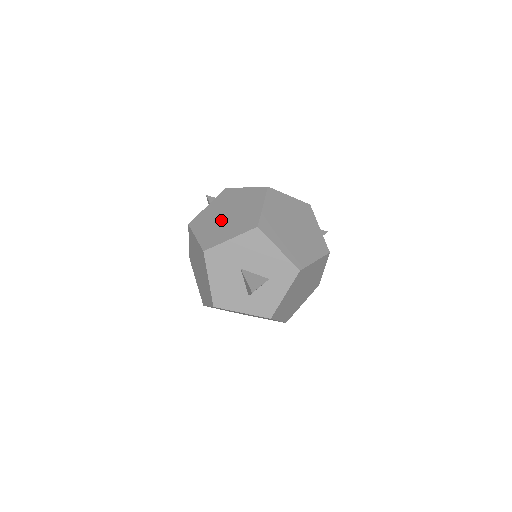
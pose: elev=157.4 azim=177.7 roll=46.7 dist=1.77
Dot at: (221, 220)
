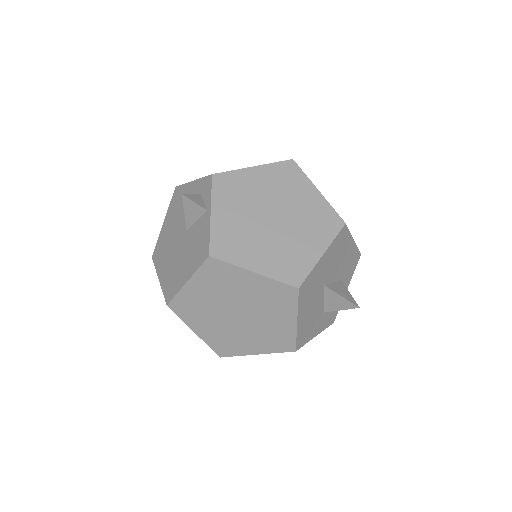
Dot at: (272, 230)
